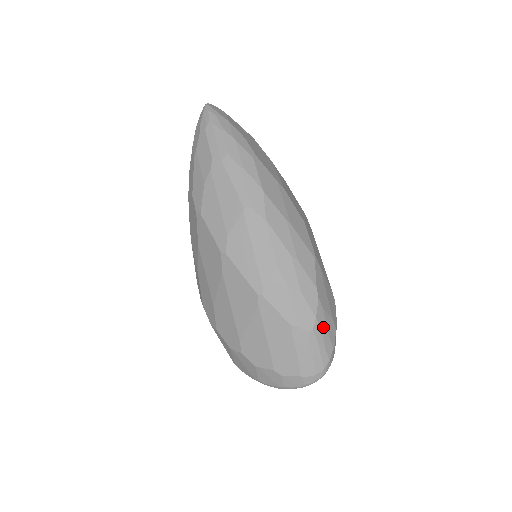
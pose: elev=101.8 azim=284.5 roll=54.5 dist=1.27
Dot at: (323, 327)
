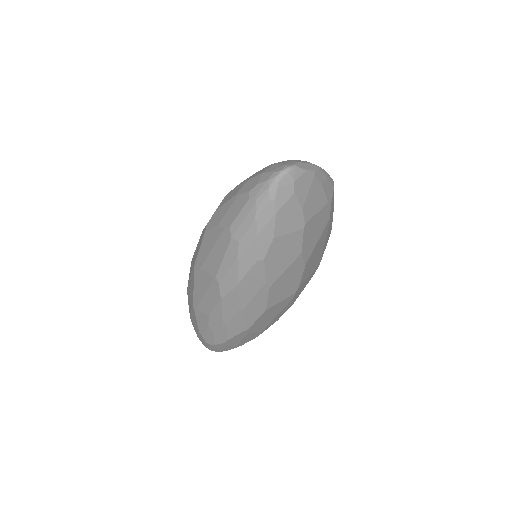
Dot at: (219, 347)
